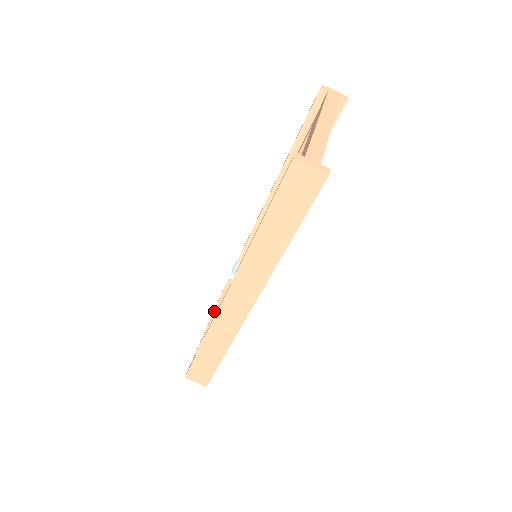
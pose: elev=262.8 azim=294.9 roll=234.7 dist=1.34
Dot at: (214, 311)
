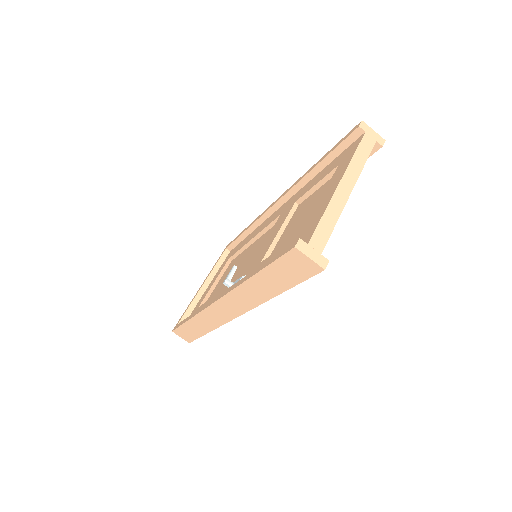
Dot at: (212, 270)
